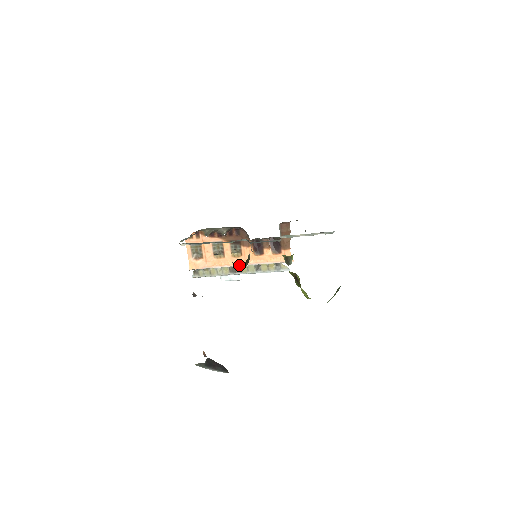
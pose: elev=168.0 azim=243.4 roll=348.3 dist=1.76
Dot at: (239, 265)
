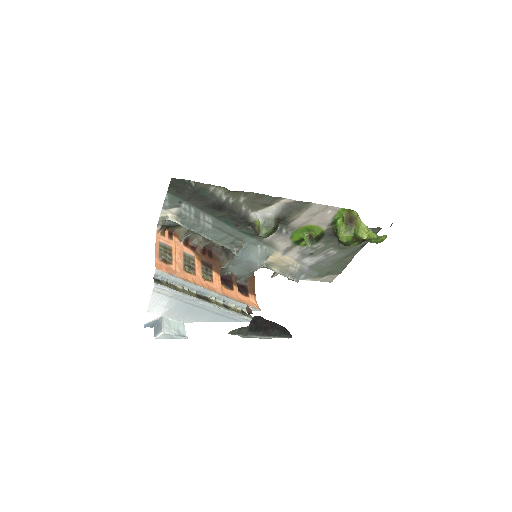
Dot at: (275, 220)
